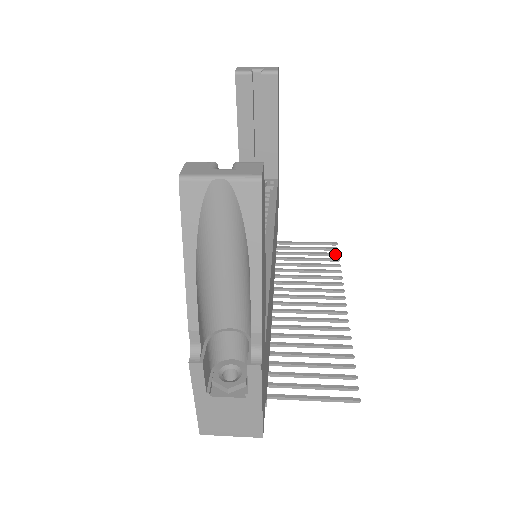
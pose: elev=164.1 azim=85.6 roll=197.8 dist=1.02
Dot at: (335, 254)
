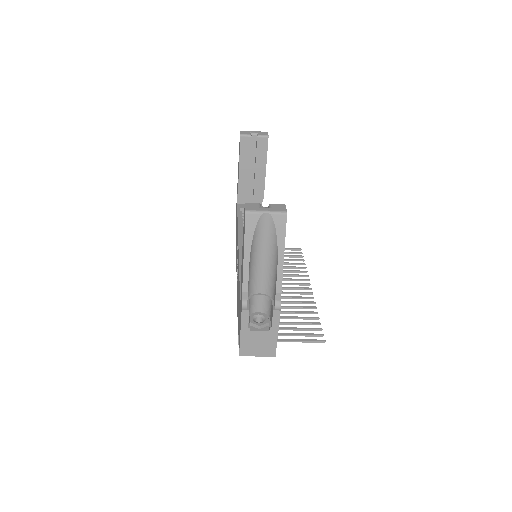
Dot at: (301, 256)
